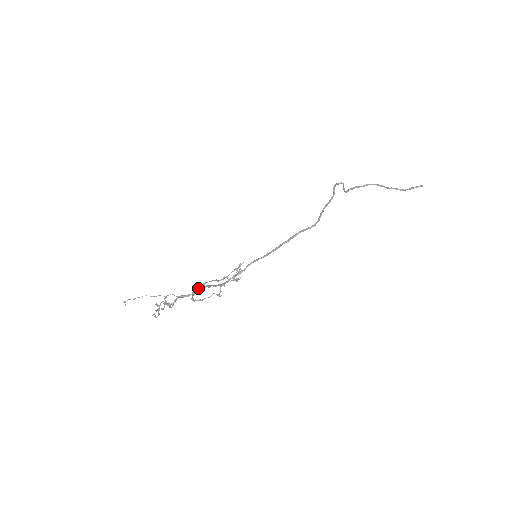
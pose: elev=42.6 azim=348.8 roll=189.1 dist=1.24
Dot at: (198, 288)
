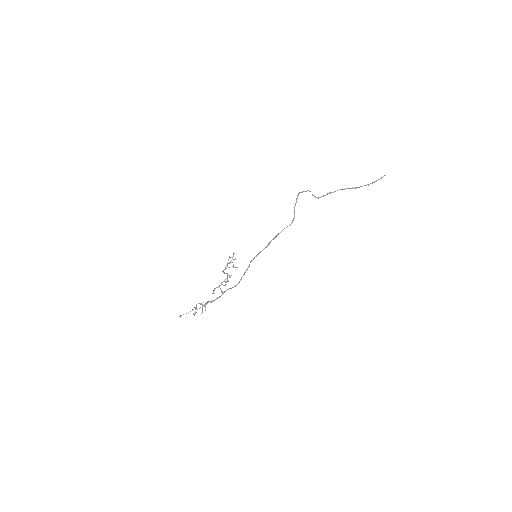
Dot at: occluded
